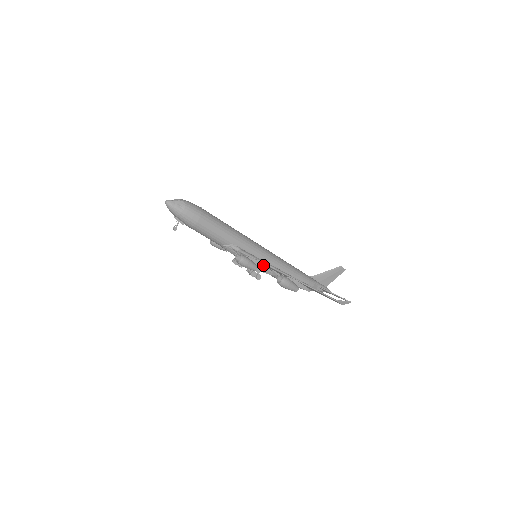
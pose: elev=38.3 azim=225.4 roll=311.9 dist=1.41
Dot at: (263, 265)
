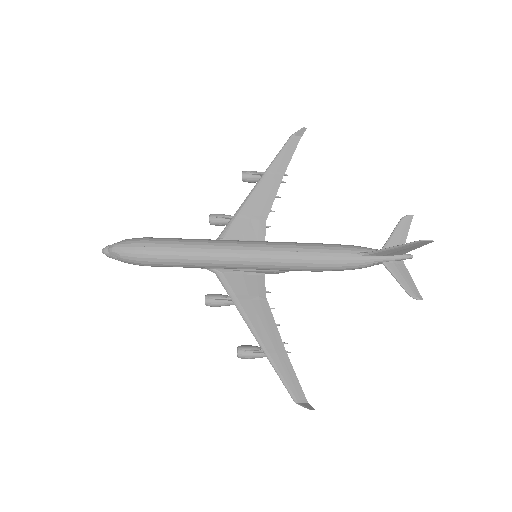
Dot at: (243, 299)
